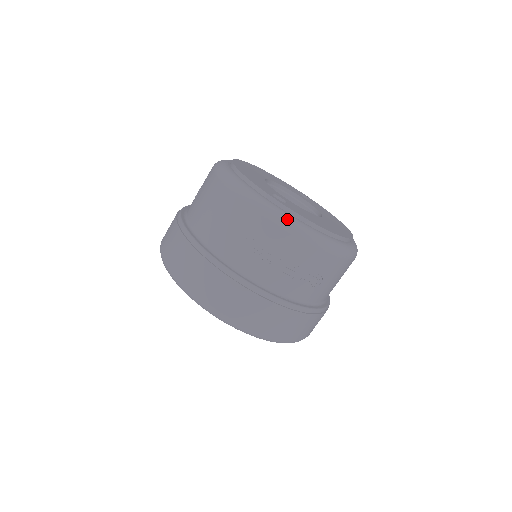
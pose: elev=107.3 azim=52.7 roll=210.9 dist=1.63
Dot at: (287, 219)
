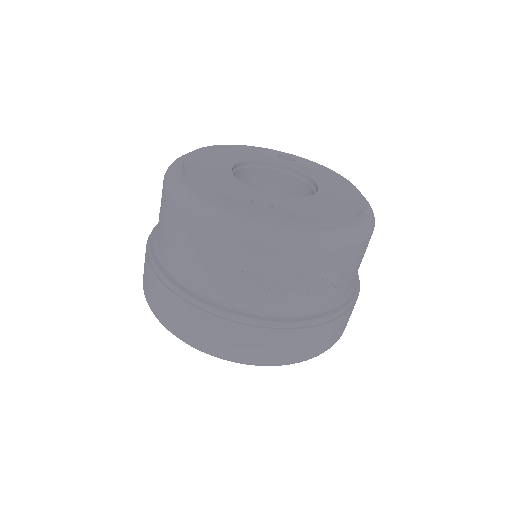
Dot at: (282, 236)
